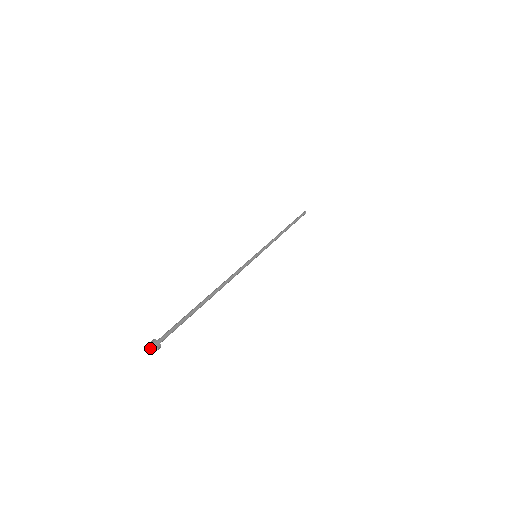
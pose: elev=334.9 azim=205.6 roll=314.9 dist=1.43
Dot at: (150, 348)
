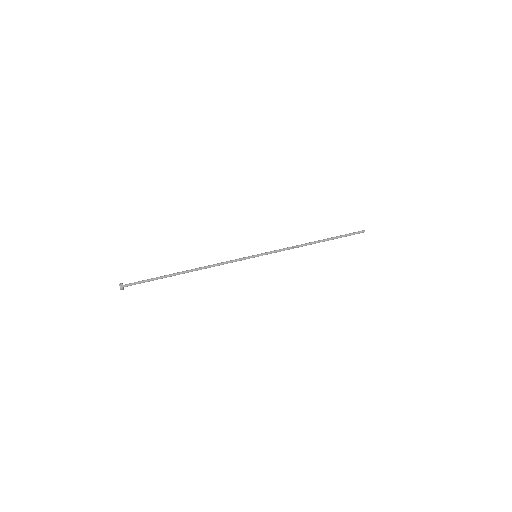
Dot at: occluded
